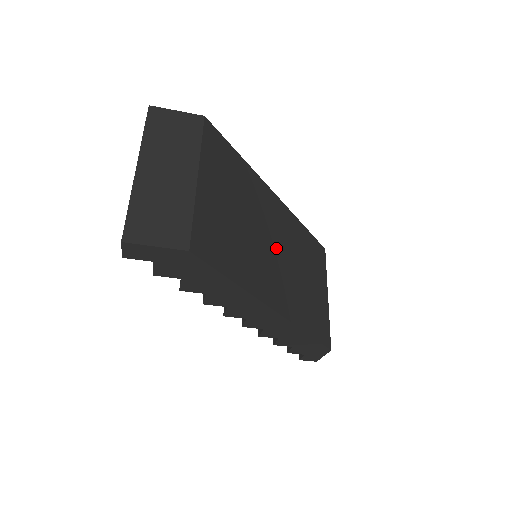
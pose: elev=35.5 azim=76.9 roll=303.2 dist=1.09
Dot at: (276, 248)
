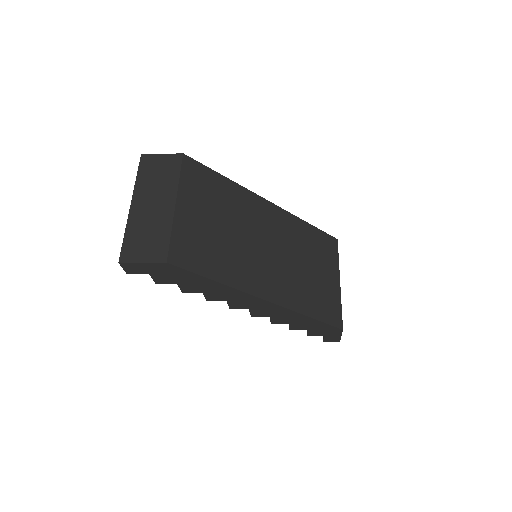
Dot at: (268, 247)
